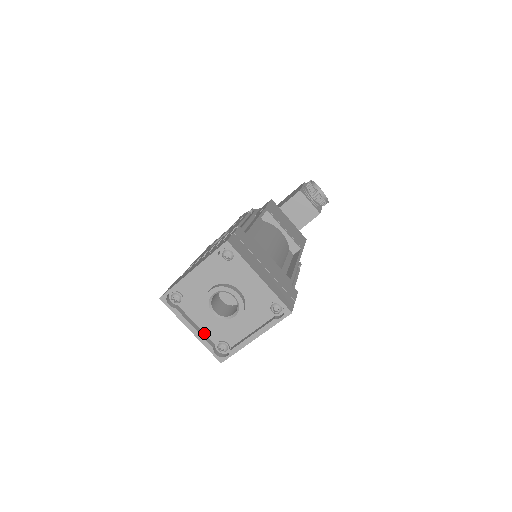
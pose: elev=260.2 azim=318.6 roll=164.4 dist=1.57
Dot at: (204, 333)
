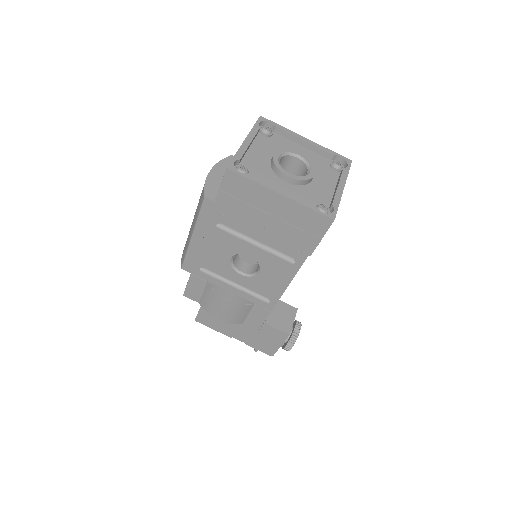
Dot at: (245, 155)
